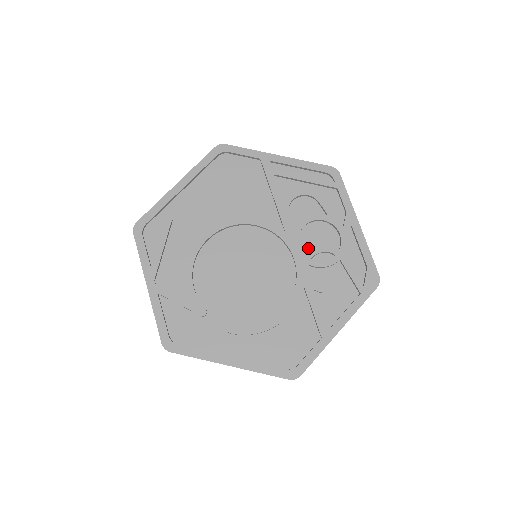
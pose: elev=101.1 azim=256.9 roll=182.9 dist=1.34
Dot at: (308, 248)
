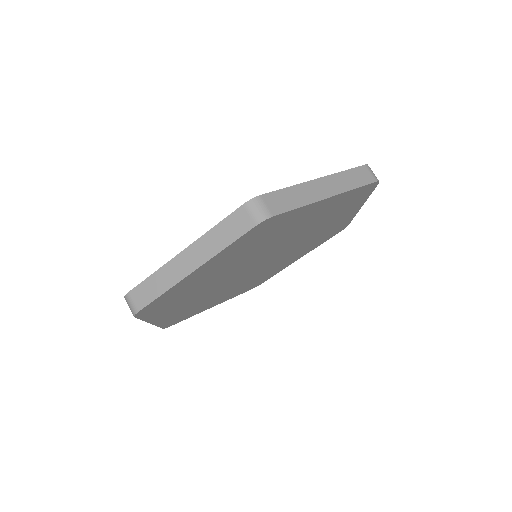
Dot at: occluded
